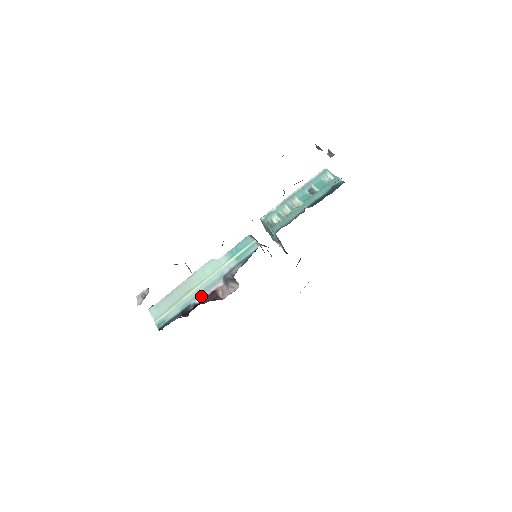
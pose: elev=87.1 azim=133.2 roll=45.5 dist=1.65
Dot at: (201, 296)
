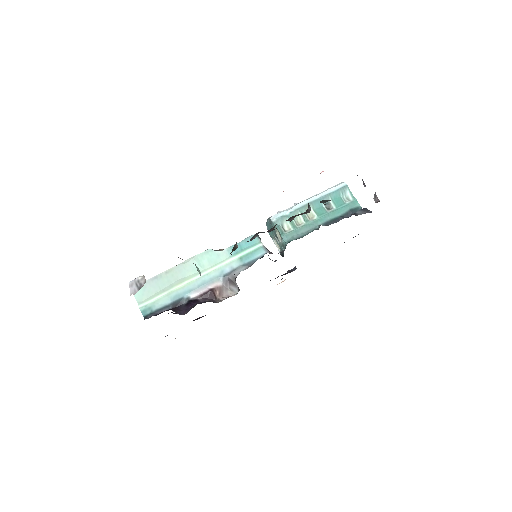
Dot at: (196, 291)
